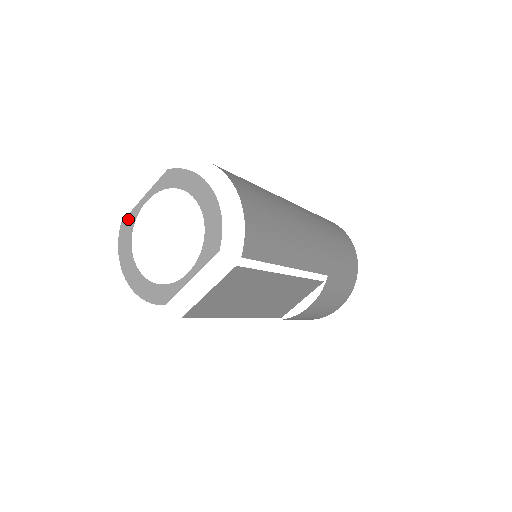
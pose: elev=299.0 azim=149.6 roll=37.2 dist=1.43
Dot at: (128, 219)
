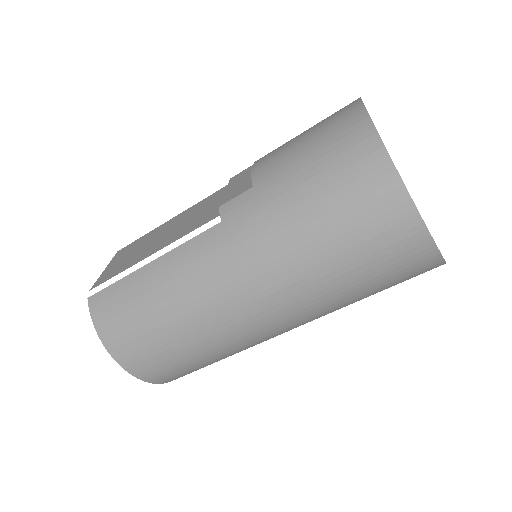
Dot at: occluded
